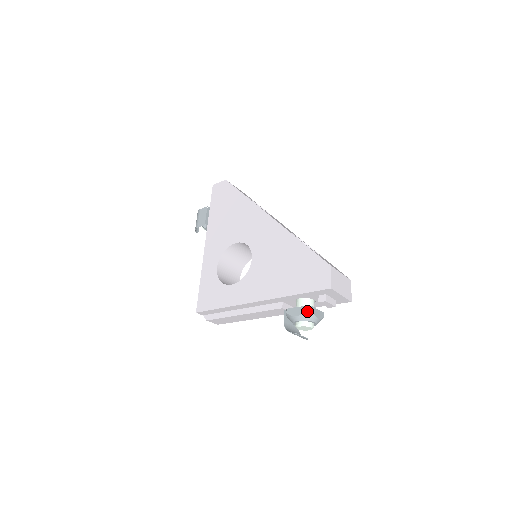
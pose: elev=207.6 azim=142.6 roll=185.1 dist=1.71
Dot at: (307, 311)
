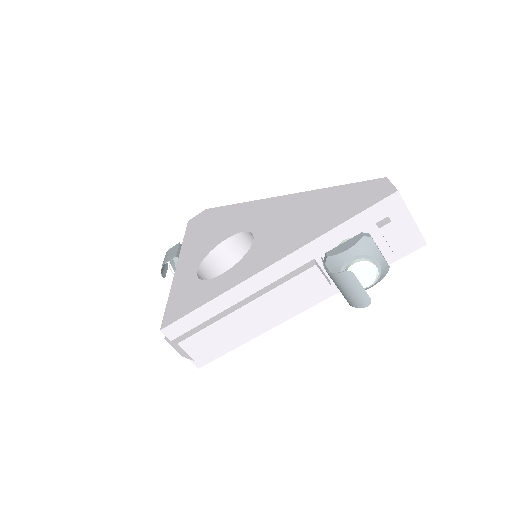
Dot at: (364, 238)
